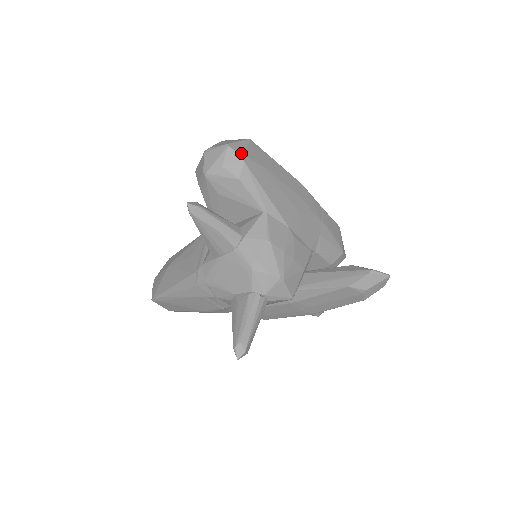
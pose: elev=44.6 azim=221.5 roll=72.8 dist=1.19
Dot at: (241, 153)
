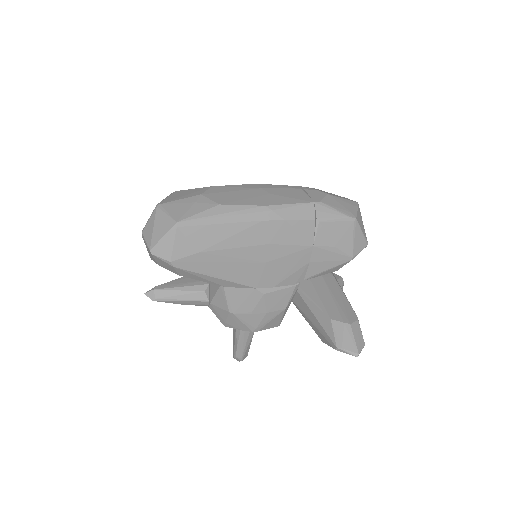
Dot at: (167, 259)
